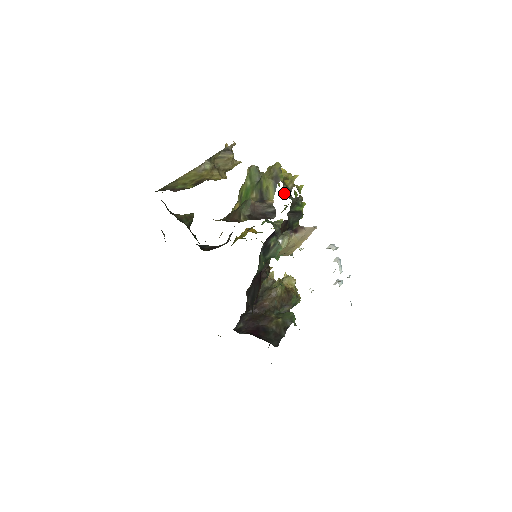
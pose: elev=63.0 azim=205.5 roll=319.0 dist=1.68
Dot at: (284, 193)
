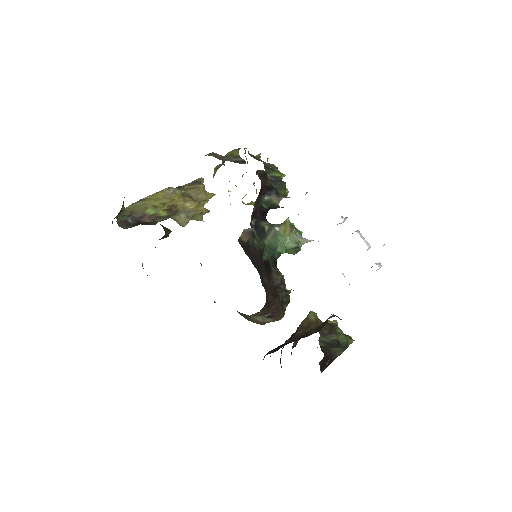
Dot at: occluded
